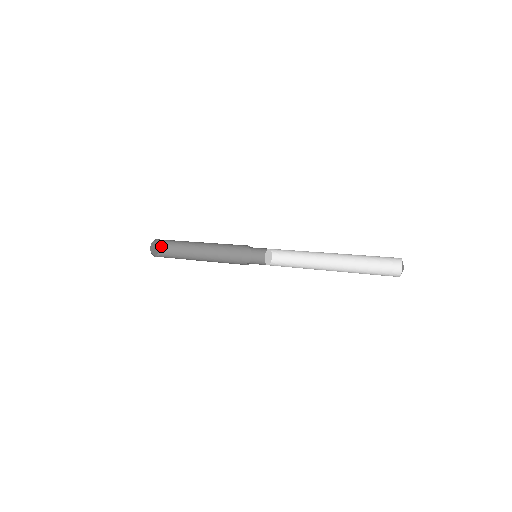
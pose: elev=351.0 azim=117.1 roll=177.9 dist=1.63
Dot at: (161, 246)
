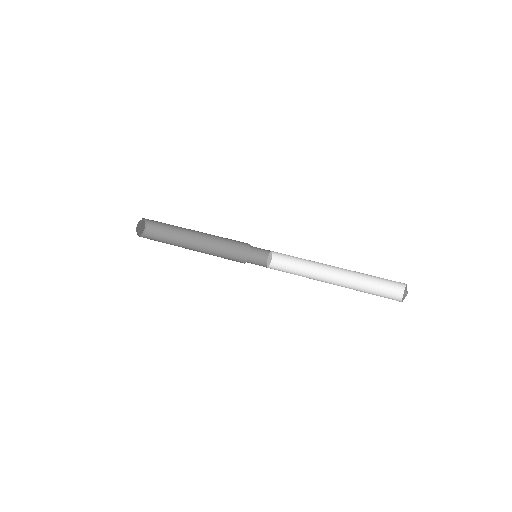
Dot at: (146, 221)
